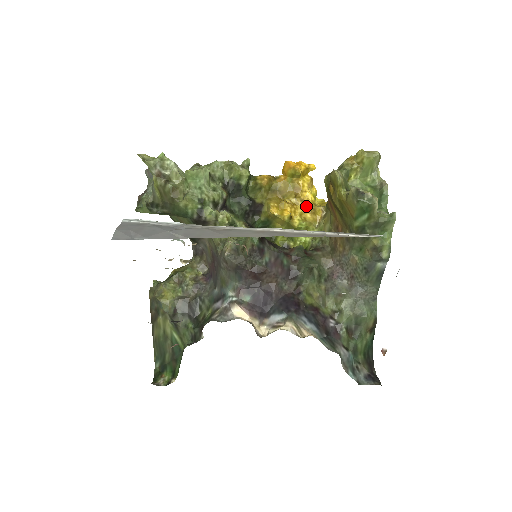
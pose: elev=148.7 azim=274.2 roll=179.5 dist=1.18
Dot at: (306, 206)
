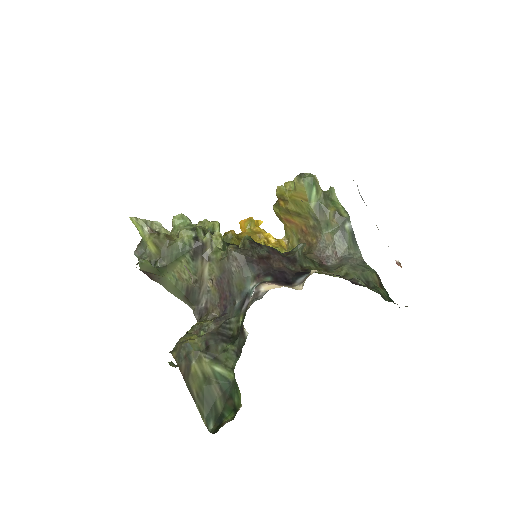
Dot at: (271, 243)
